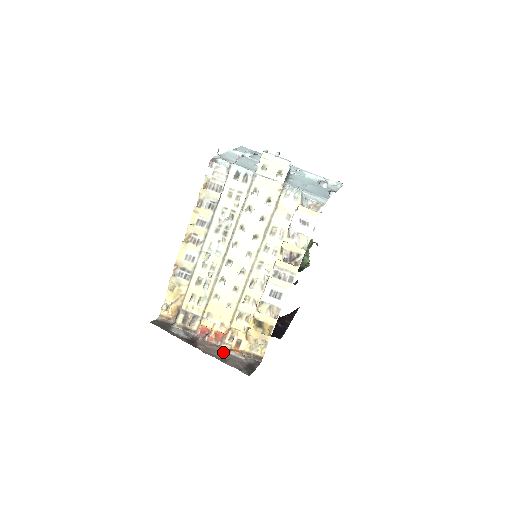
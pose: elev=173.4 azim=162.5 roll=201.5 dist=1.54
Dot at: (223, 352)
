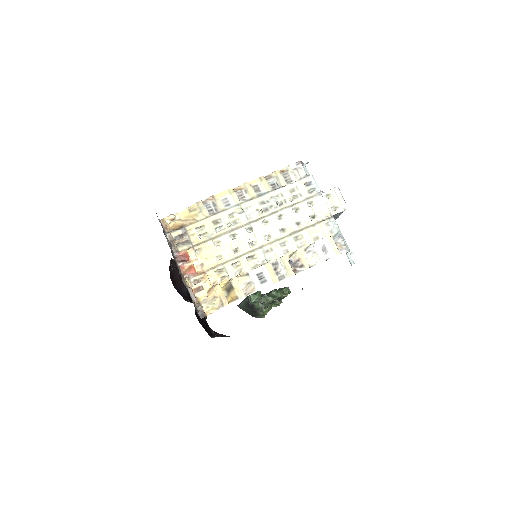
Dot at: (185, 282)
